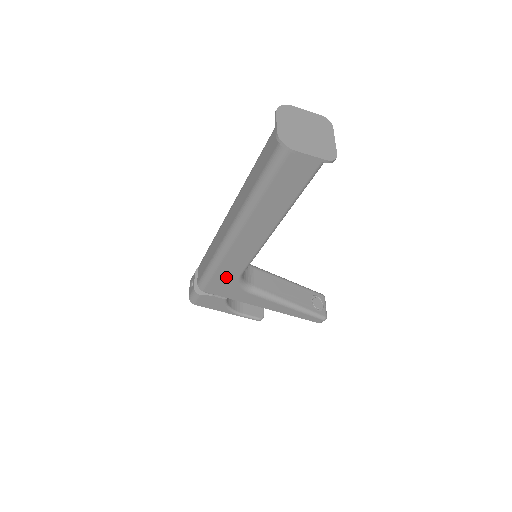
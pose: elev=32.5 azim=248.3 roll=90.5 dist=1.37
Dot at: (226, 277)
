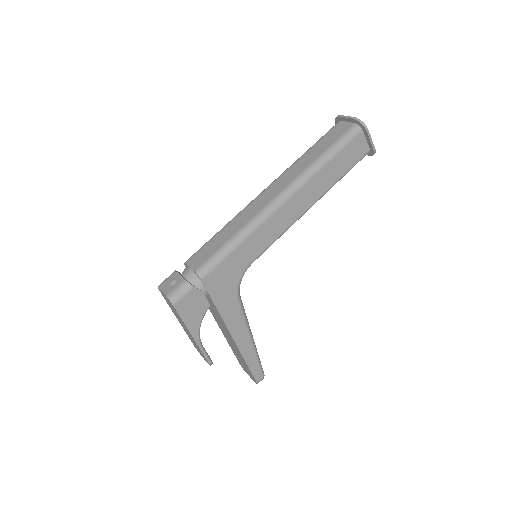
Dot at: (238, 262)
